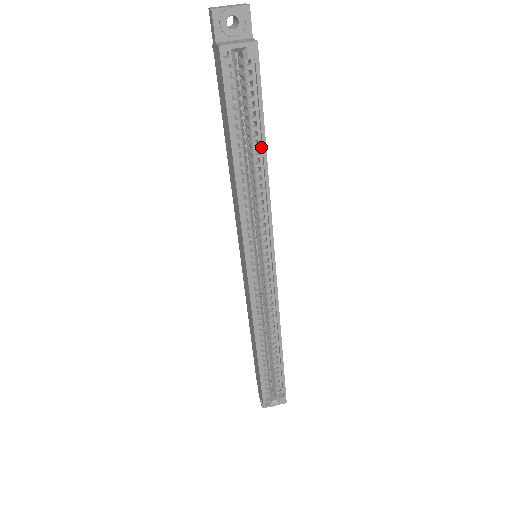
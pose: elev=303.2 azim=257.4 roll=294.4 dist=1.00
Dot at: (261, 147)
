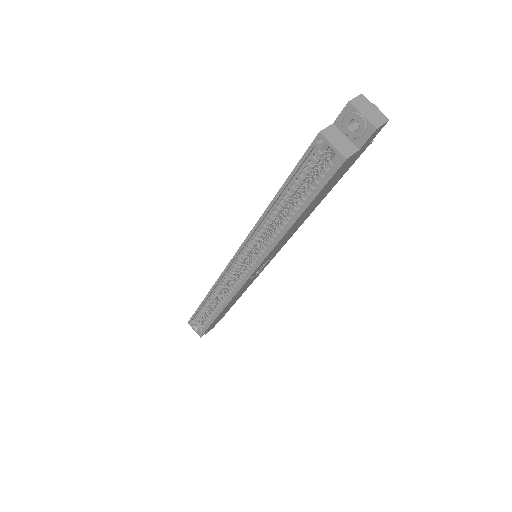
Dot at: (298, 214)
